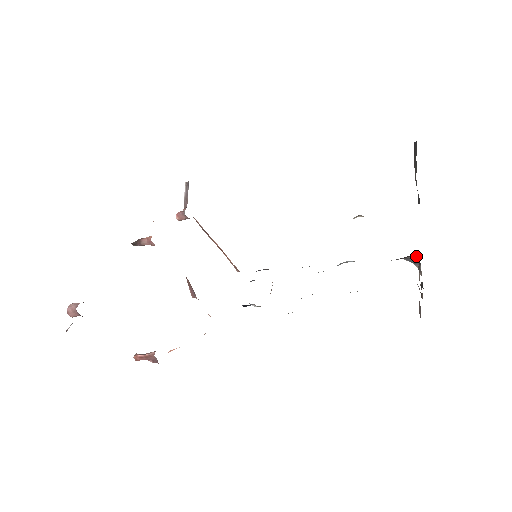
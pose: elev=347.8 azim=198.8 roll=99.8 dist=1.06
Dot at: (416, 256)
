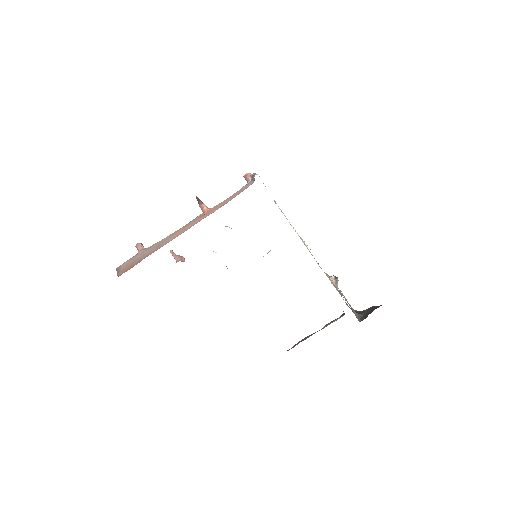
Dot at: occluded
